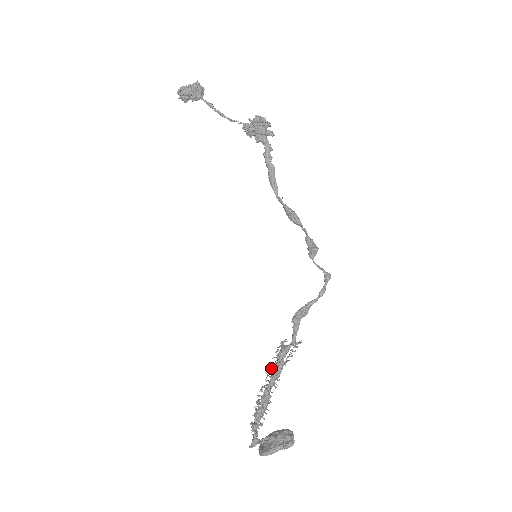
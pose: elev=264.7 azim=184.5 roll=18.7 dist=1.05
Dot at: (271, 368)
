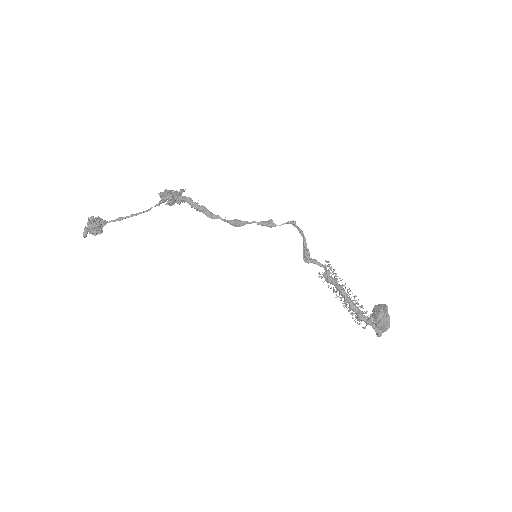
Dot at: (334, 291)
